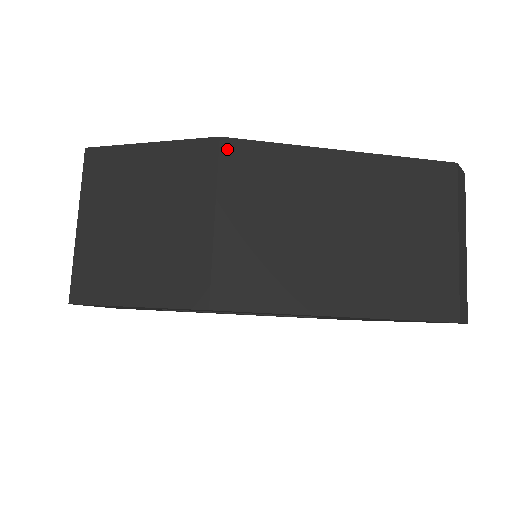
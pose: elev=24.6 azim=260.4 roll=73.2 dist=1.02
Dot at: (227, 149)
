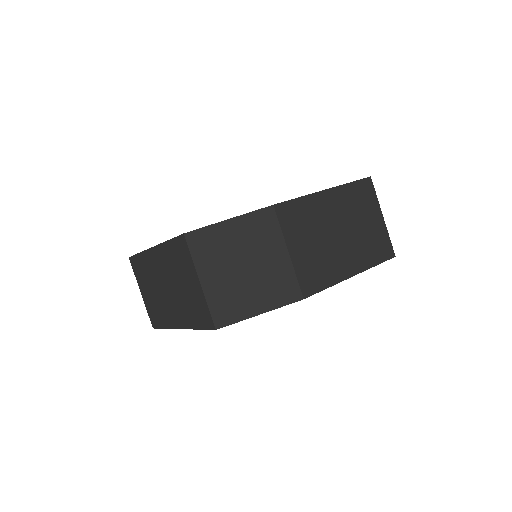
Dot at: (279, 210)
